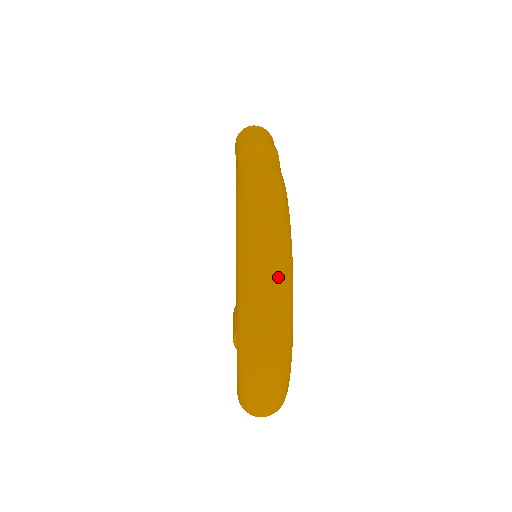
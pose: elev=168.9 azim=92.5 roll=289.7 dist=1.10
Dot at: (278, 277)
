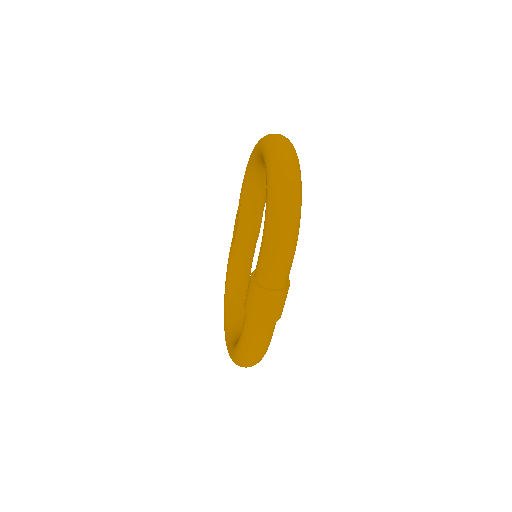
Dot at: occluded
